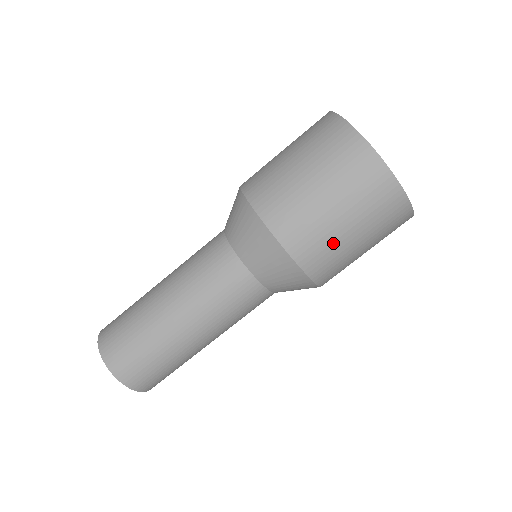
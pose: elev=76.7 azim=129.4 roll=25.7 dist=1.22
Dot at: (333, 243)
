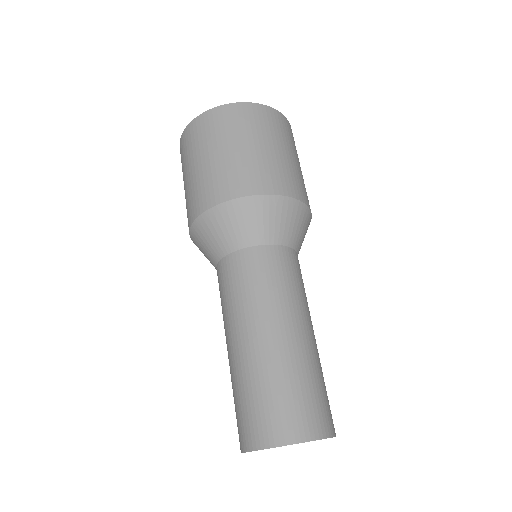
Dot at: (286, 167)
